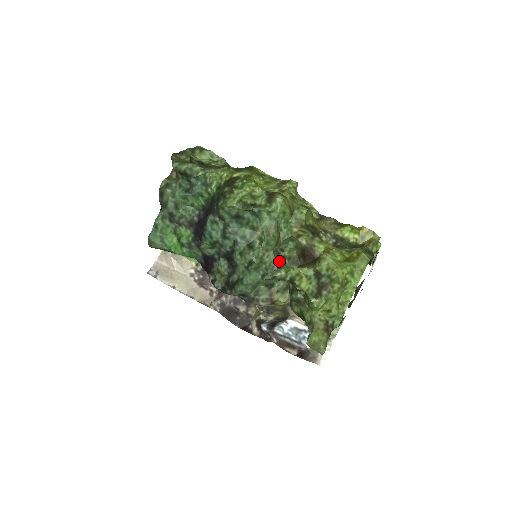
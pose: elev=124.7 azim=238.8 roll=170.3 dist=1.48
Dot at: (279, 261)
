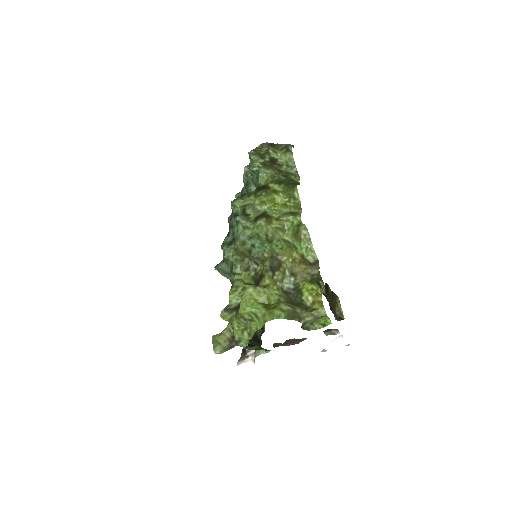
Dot at: (242, 269)
